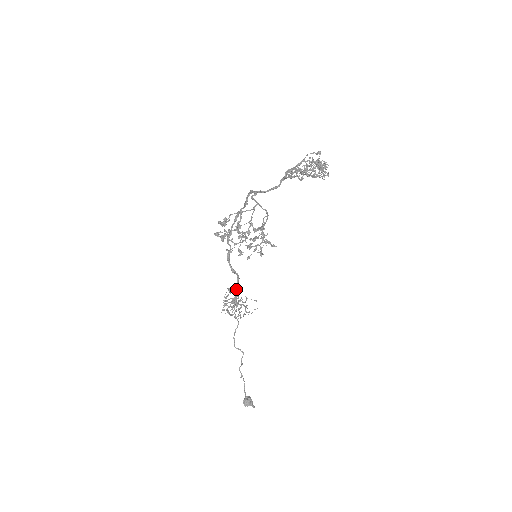
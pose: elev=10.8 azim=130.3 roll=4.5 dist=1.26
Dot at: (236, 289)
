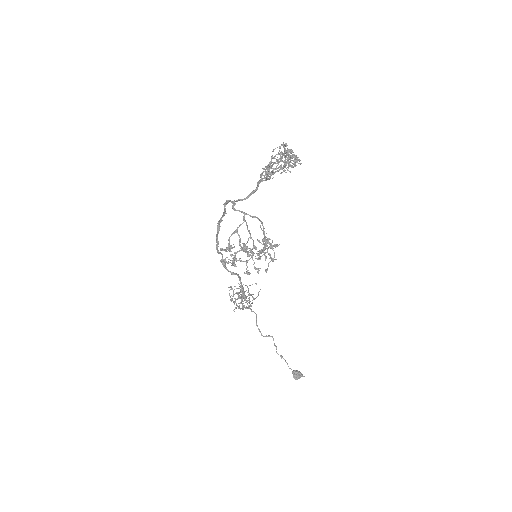
Dot at: (241, 287)
